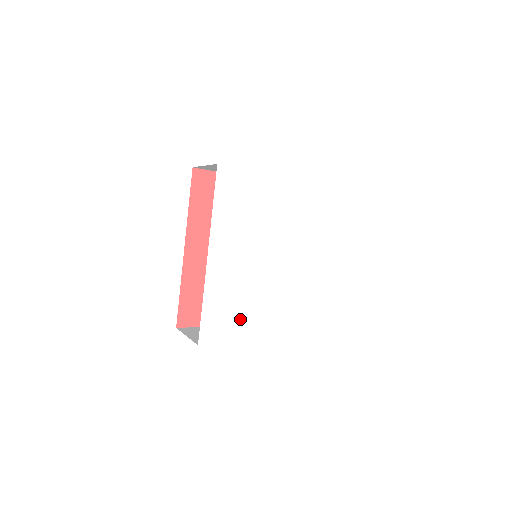
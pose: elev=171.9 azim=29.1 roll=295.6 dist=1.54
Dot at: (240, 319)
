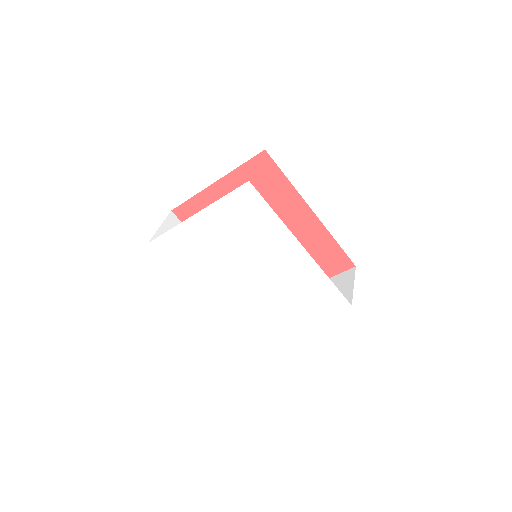
Dot at: (264, 321)
